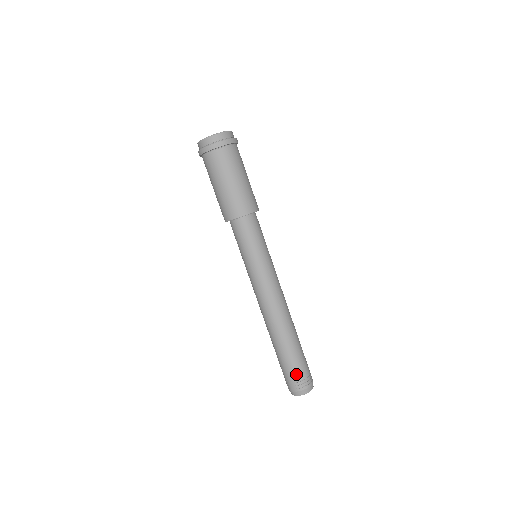
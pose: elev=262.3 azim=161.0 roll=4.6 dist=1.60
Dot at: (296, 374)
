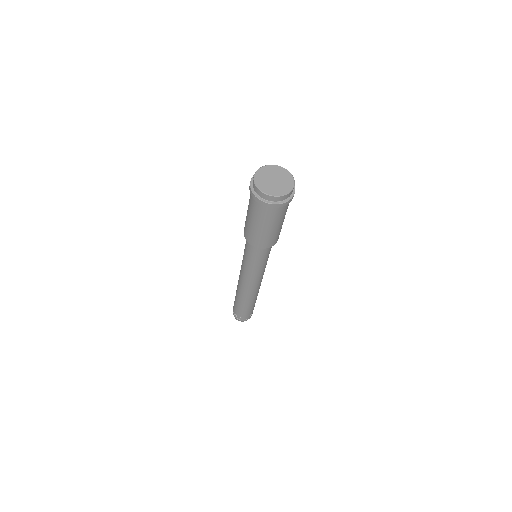
Dot at: (239, 314)
